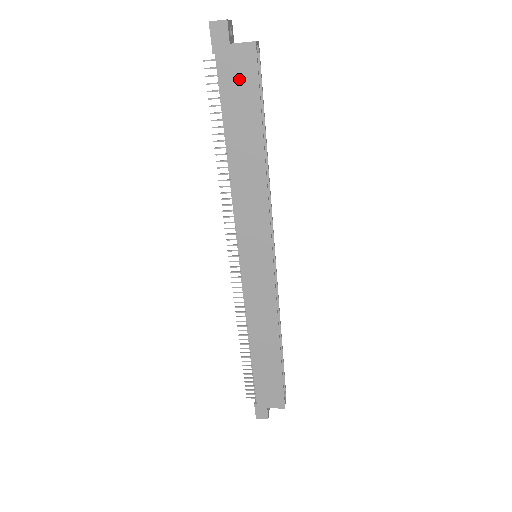
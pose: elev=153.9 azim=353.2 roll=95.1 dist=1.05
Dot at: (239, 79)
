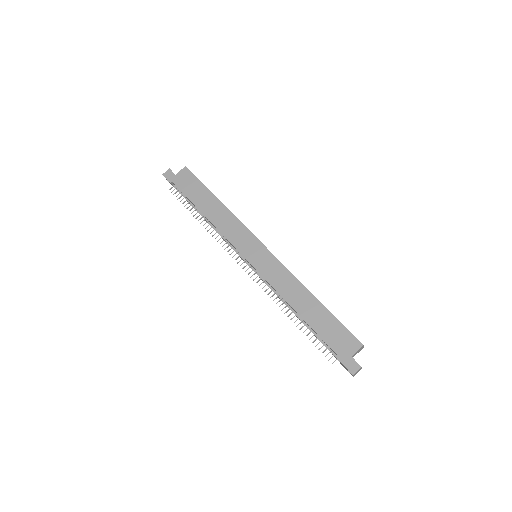
Dot at: (187, 183)
